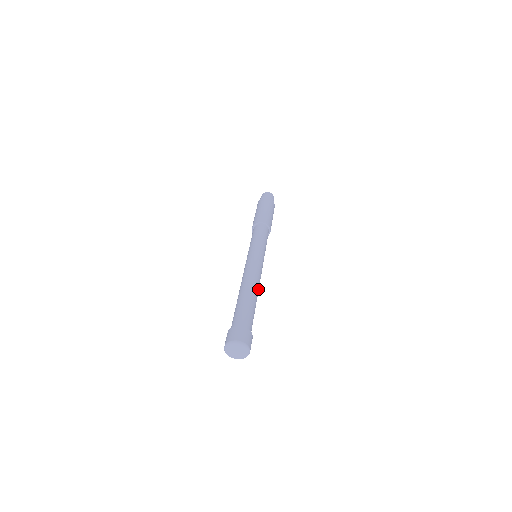
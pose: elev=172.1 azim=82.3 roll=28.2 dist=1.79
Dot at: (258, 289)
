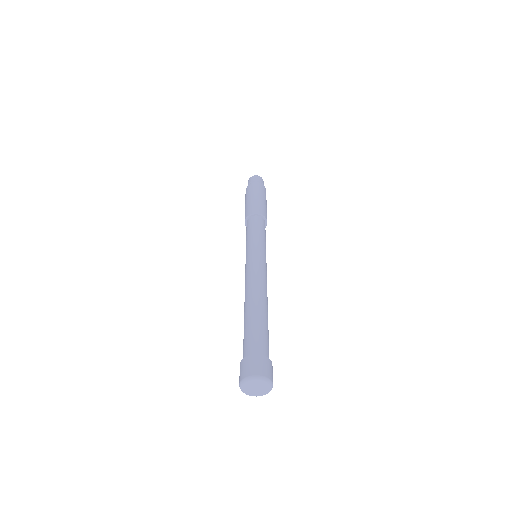
Dot at: (267, 300)
